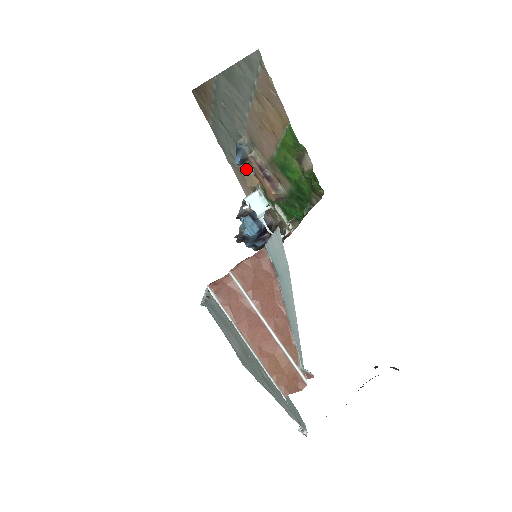
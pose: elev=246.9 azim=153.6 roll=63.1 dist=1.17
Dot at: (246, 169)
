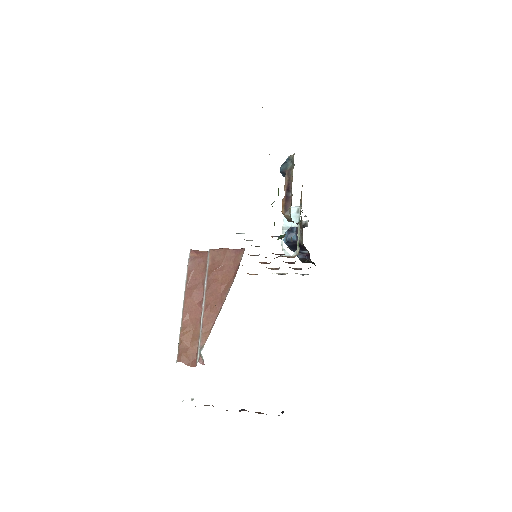
Dot at: (302, 185)
